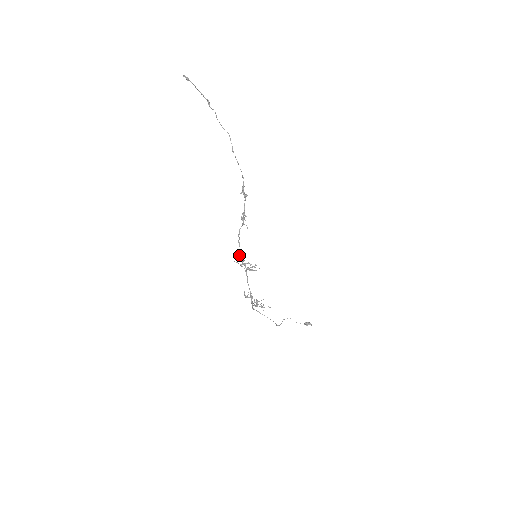
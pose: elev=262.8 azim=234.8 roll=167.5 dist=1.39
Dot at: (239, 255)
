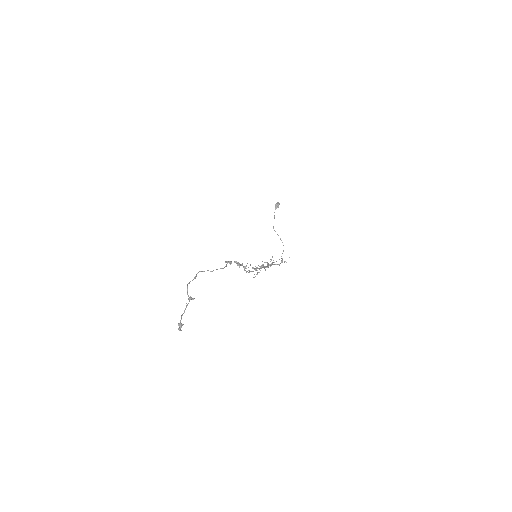
Dot at: (249, 270)
